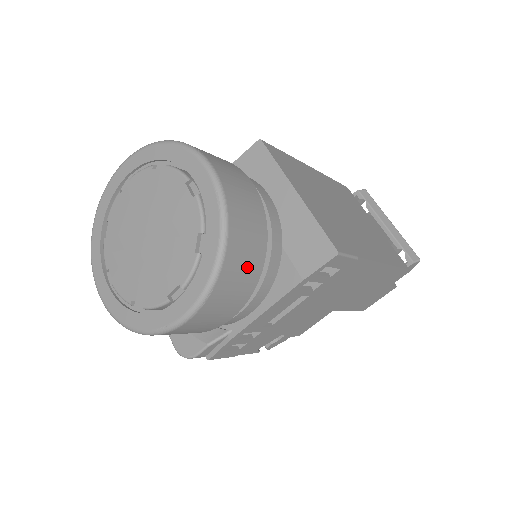
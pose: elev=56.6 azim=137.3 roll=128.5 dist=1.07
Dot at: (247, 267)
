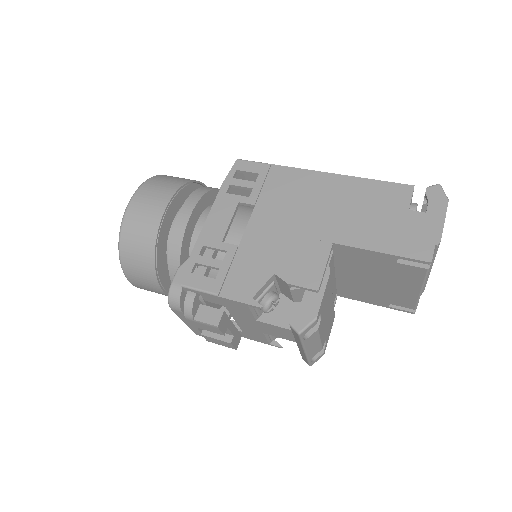
Dot at: (172, 181)
